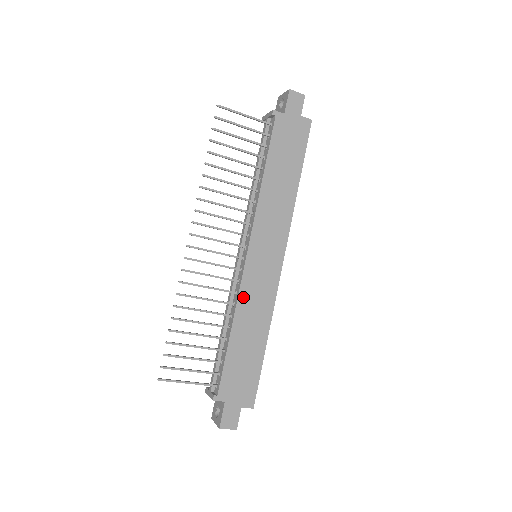
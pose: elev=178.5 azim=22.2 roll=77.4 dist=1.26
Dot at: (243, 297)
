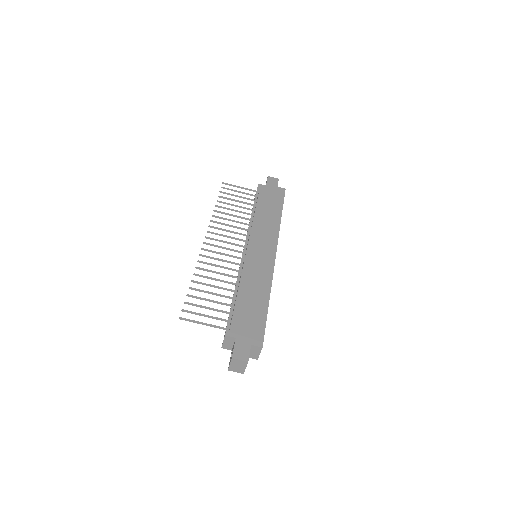
Dot at: (246, 271)
